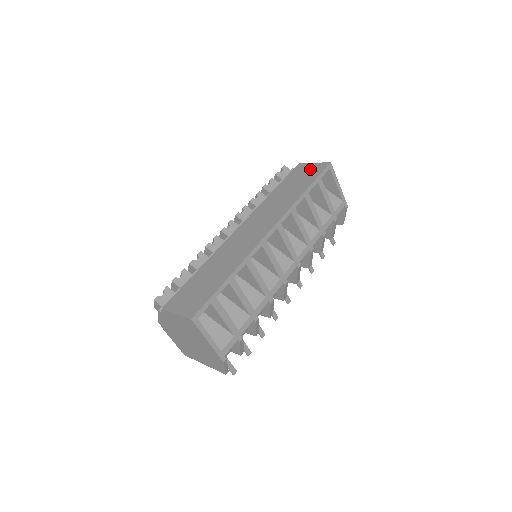
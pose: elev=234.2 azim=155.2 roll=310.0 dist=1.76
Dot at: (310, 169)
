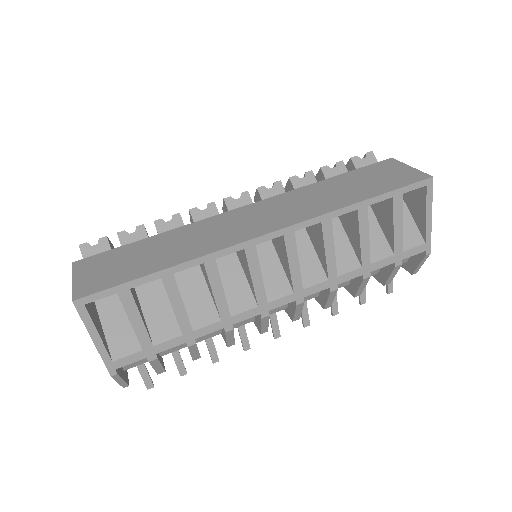
Dot at: (398, 172)
